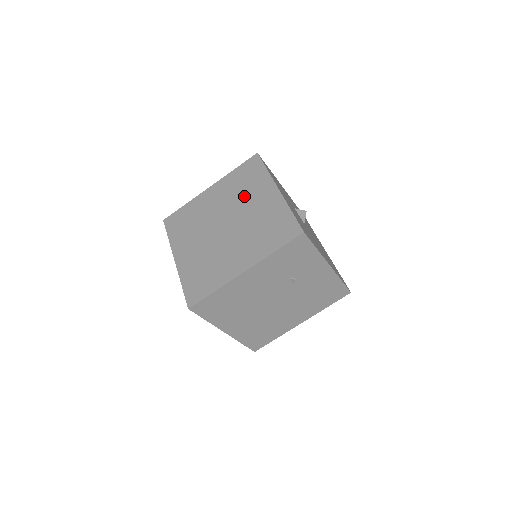
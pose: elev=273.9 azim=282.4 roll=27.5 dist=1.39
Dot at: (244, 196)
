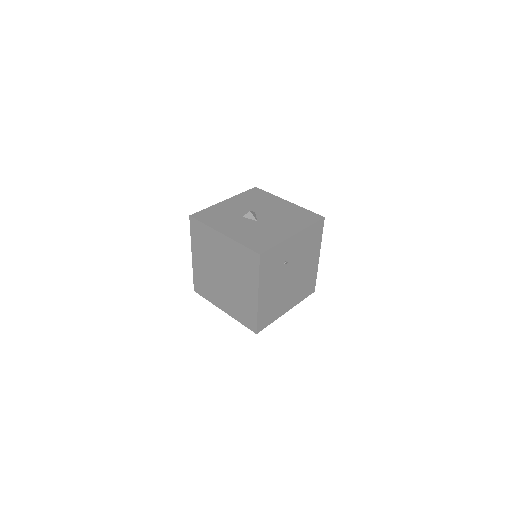
Dot at: (212, 250)
